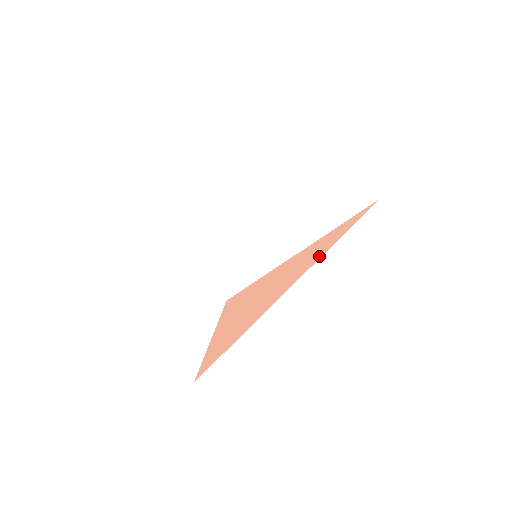
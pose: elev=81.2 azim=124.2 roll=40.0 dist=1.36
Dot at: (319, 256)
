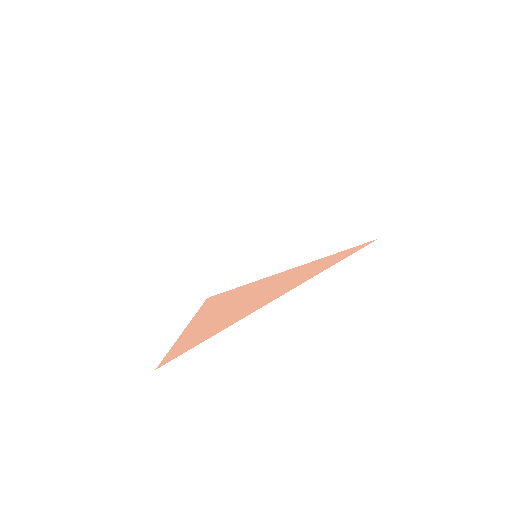
Dot at: (310, 277)
